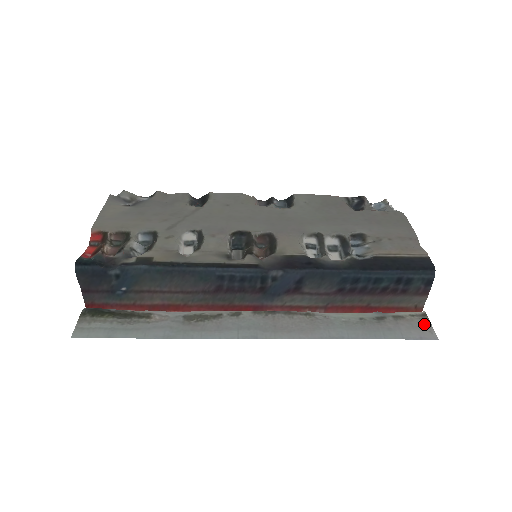
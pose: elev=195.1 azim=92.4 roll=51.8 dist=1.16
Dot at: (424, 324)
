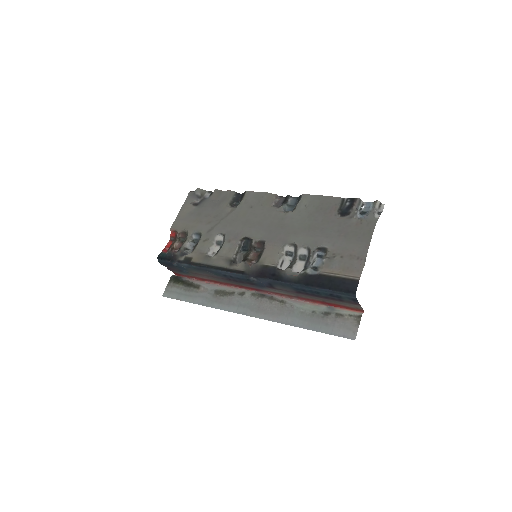
Dot at: (354, 325)
